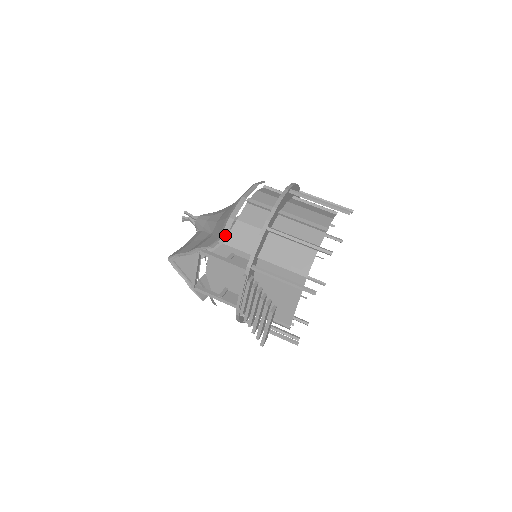
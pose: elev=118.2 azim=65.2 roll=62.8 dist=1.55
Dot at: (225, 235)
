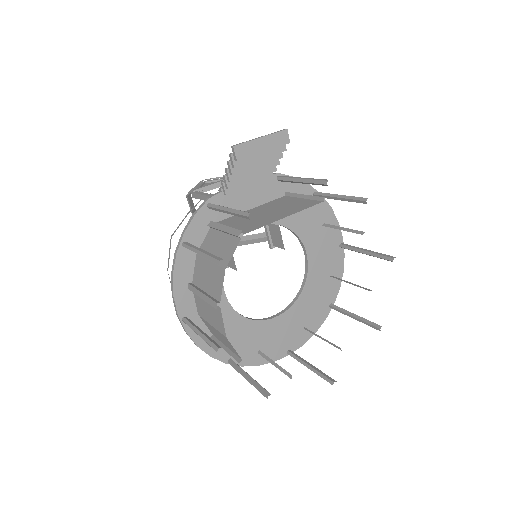
Dot at: occluded
